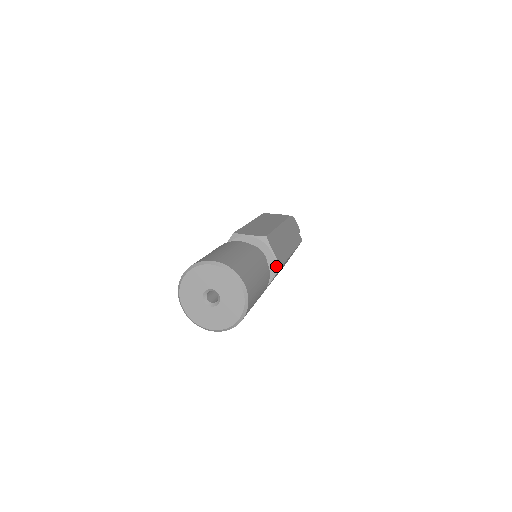
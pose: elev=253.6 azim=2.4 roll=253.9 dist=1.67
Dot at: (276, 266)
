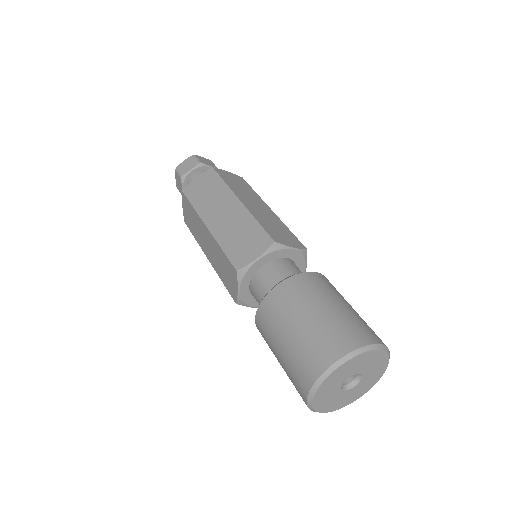
Dot at: occluded
